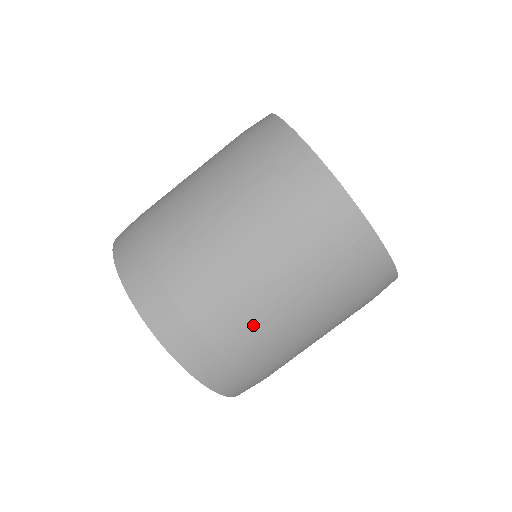
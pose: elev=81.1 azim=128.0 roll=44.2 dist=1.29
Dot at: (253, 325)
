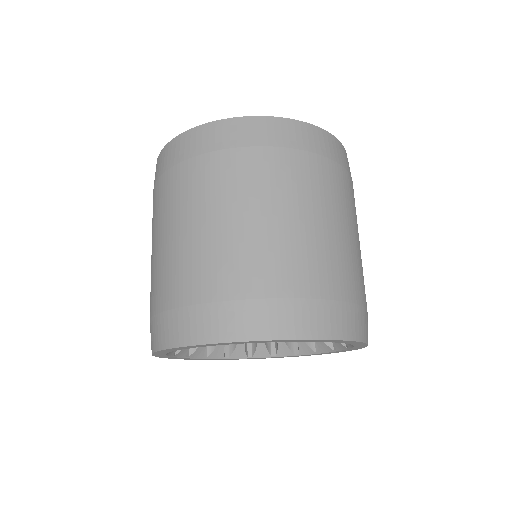
Dot at: (214, 256)
